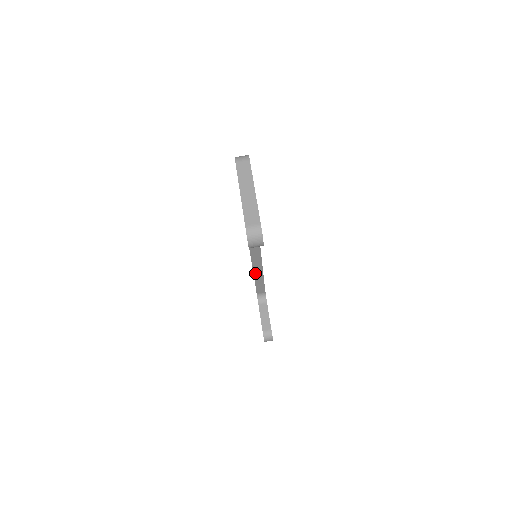
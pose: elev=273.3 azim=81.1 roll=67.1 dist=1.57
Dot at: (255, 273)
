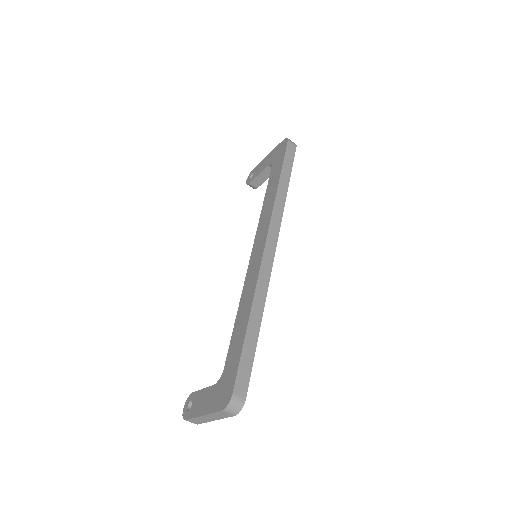
Dot at: occluded
